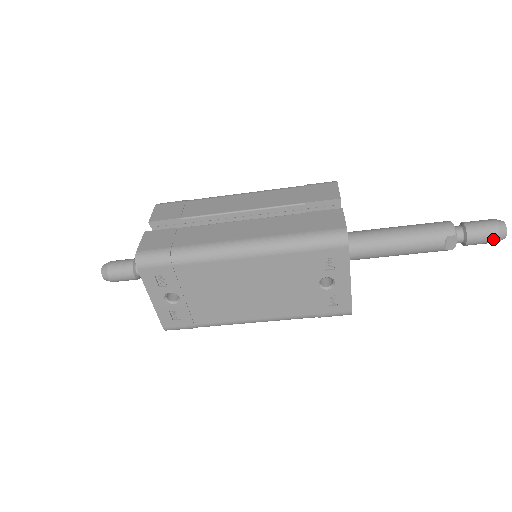
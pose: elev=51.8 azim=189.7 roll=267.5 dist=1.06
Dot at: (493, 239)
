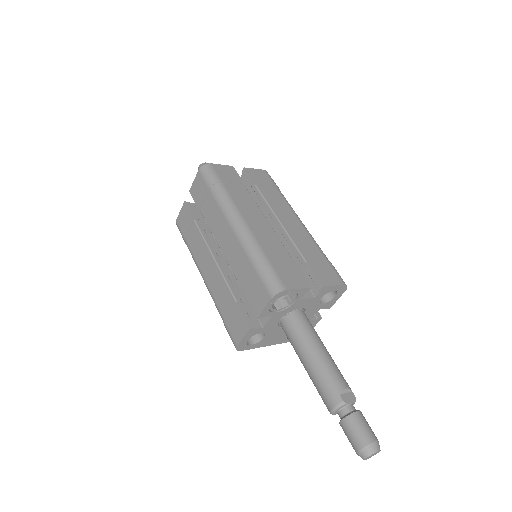
Dot at: occluded
